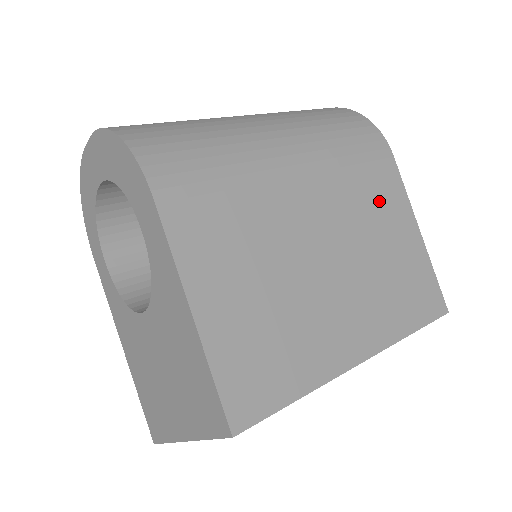
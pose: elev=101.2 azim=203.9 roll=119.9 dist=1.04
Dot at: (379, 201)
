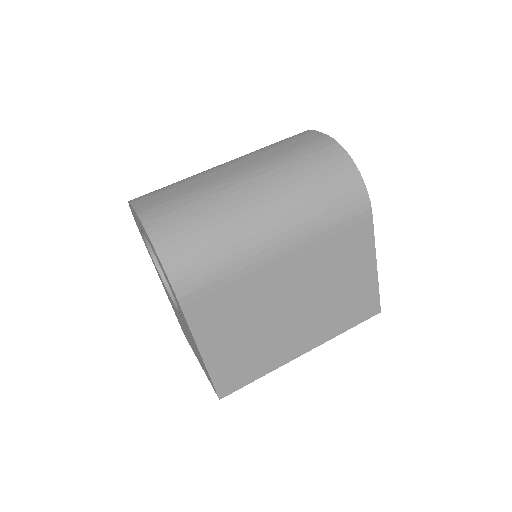
Dot at: (347, 254)
